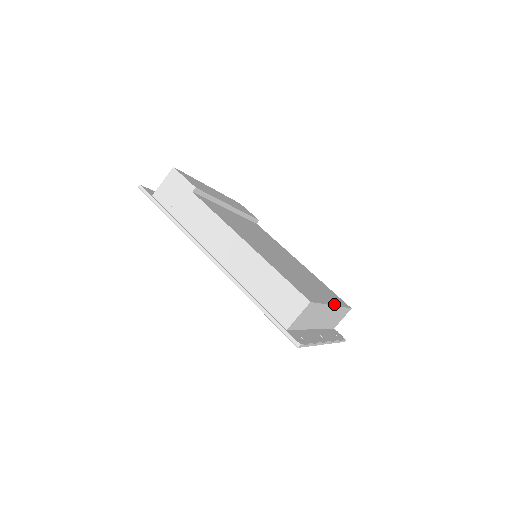
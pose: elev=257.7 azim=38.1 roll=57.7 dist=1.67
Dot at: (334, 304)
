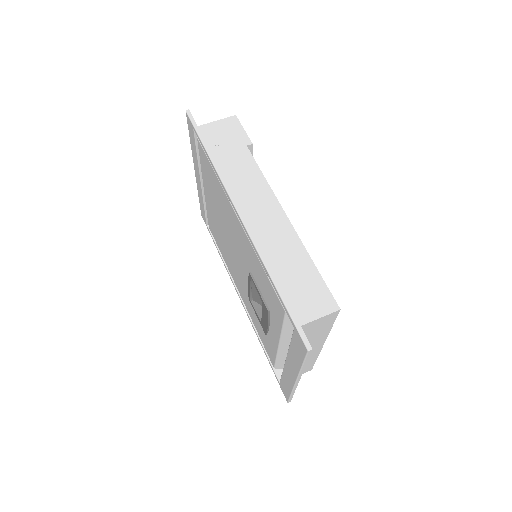
Dot at: occluded
